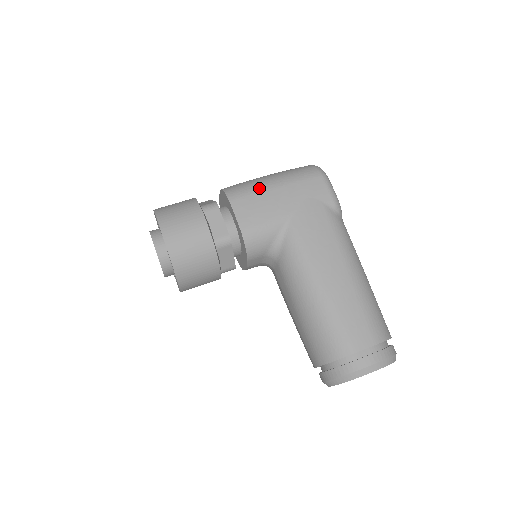
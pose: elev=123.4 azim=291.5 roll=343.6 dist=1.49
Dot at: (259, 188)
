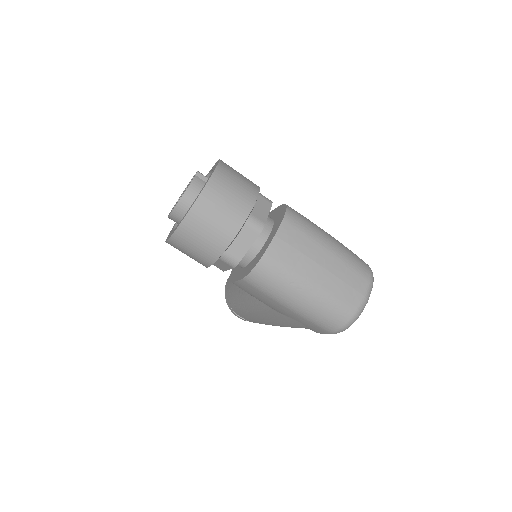
Dot at: (275, 298)
